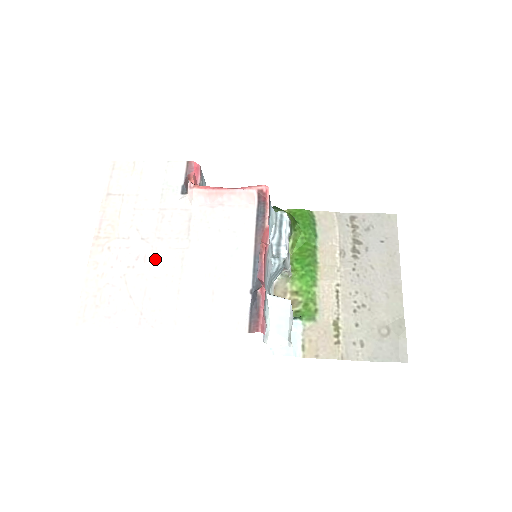
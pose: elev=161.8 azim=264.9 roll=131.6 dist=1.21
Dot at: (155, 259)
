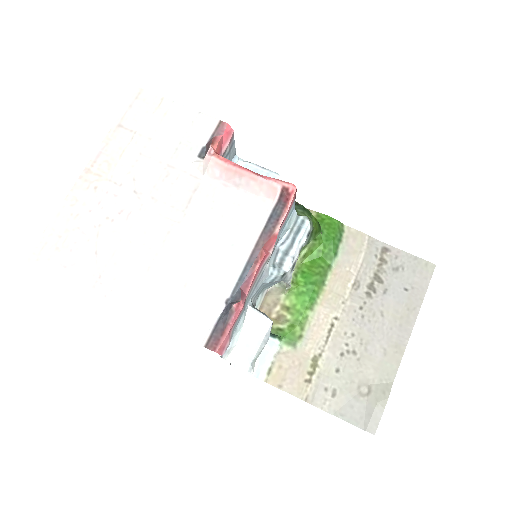
Dot at: (139, 221)
